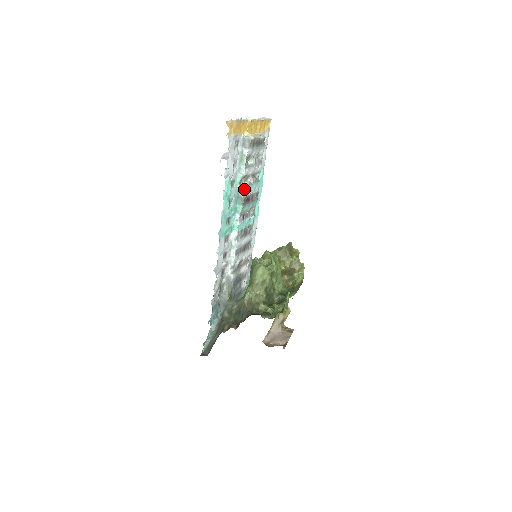
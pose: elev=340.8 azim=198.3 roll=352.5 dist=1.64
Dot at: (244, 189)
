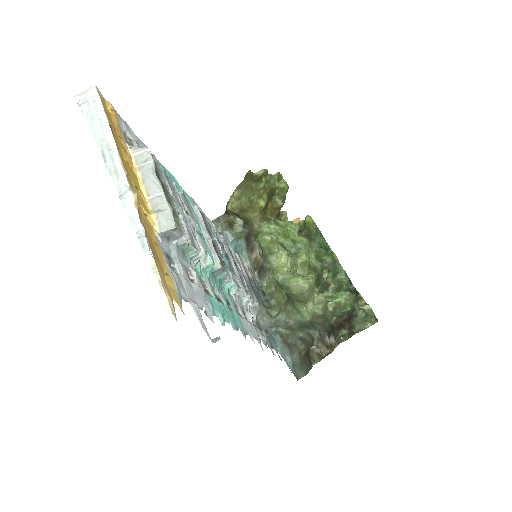
Dot at: (209, 257)
